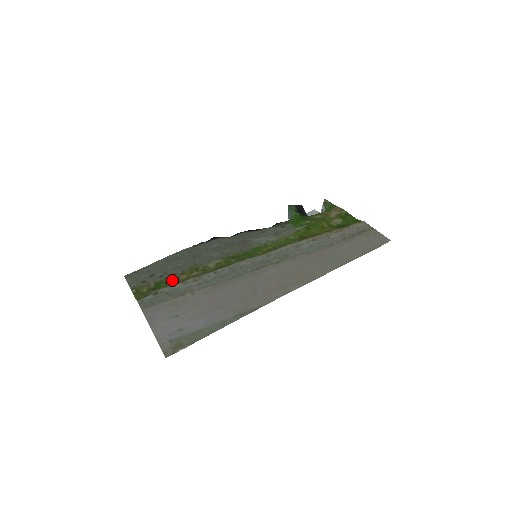
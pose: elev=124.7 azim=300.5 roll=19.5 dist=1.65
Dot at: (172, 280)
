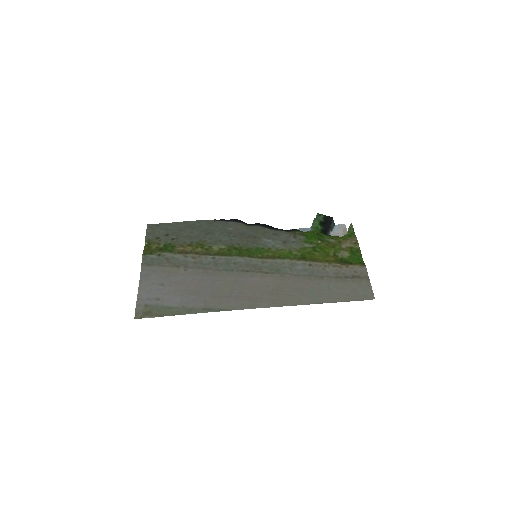
Dot at: (178, 247)
